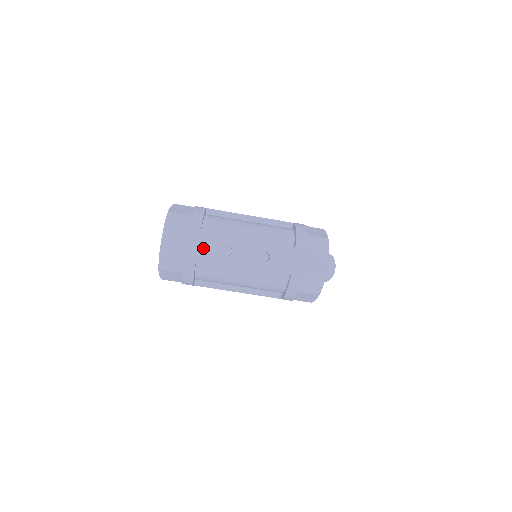
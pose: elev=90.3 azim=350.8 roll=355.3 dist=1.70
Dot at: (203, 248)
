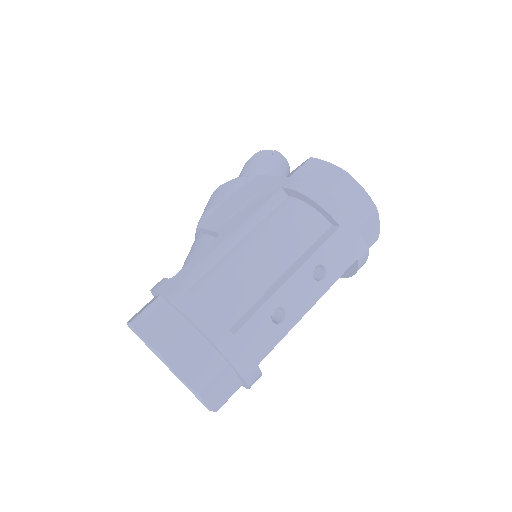
Dot at: (252, 346)
